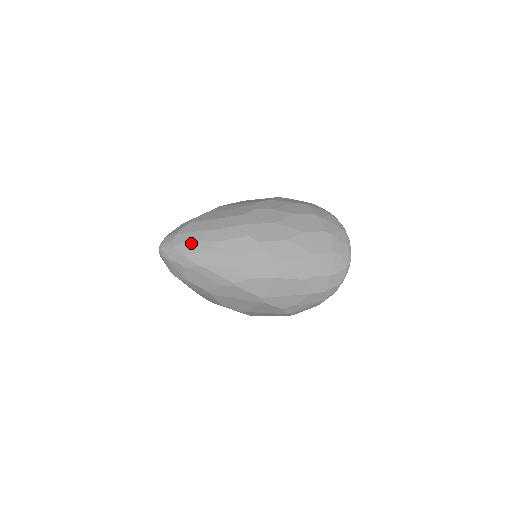
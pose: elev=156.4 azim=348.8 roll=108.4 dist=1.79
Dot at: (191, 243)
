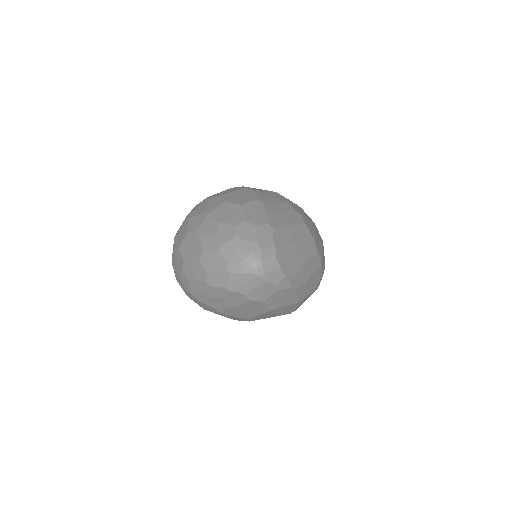
Dot at: (290, 261)
